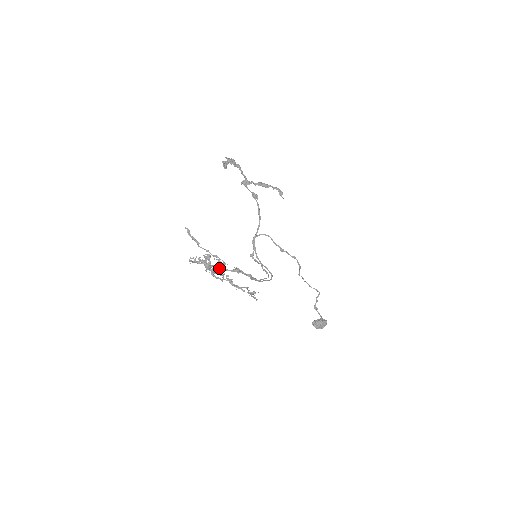
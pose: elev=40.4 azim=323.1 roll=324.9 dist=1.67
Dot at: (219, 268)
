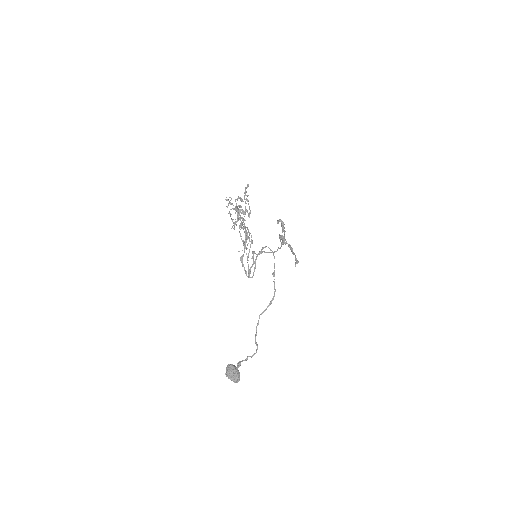
Dot at: (243, 213)
